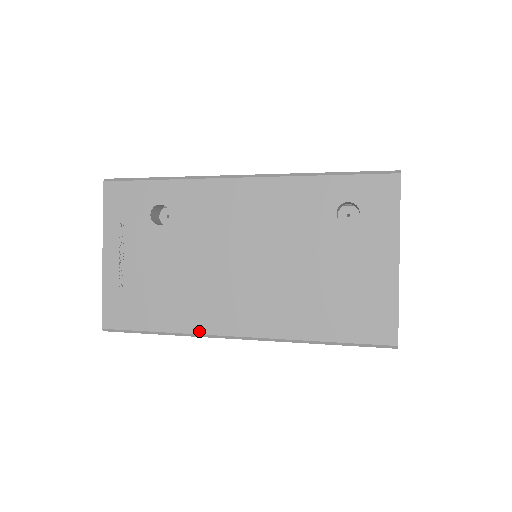
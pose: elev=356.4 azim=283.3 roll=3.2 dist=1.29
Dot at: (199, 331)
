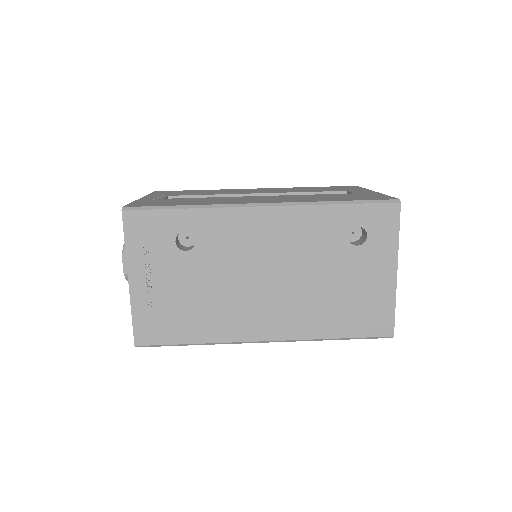
Dot at: (230, 340)
